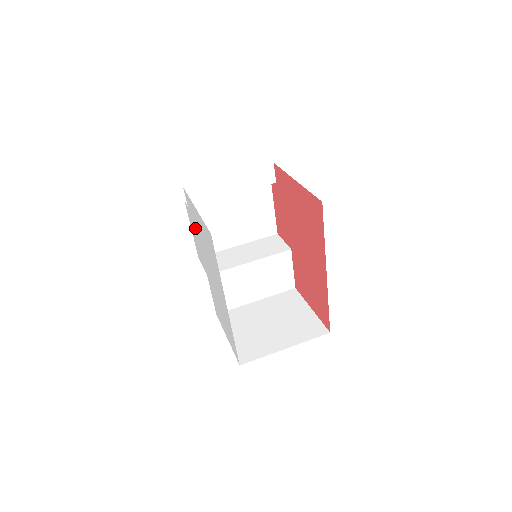
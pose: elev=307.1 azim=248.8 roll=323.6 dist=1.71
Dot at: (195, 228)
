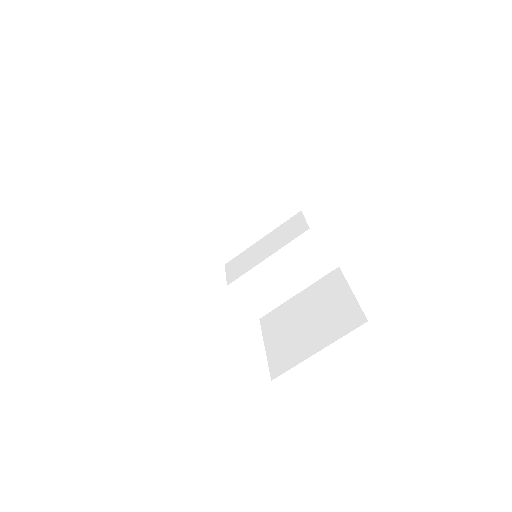
Dot at: occluded
